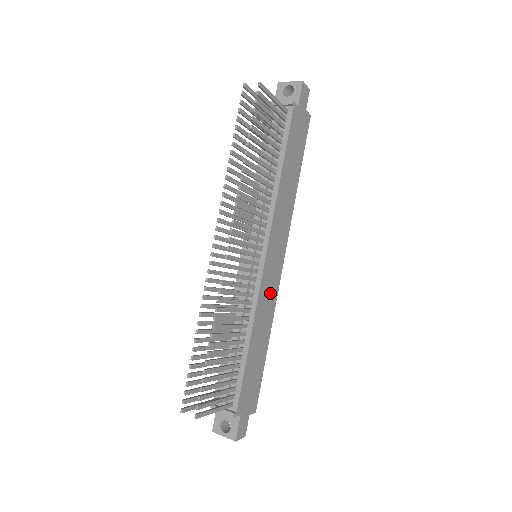
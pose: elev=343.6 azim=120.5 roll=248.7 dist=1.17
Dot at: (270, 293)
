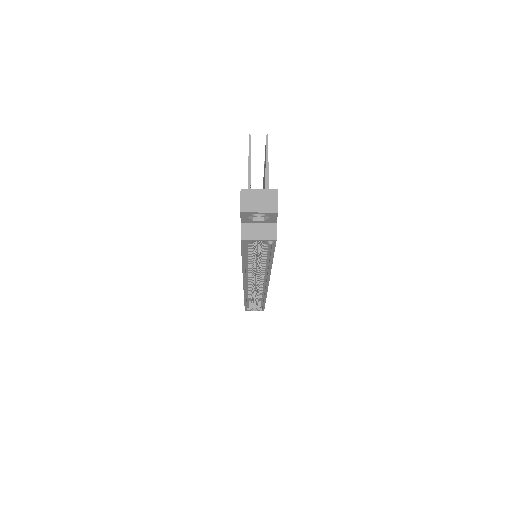
Dot at: occluded
